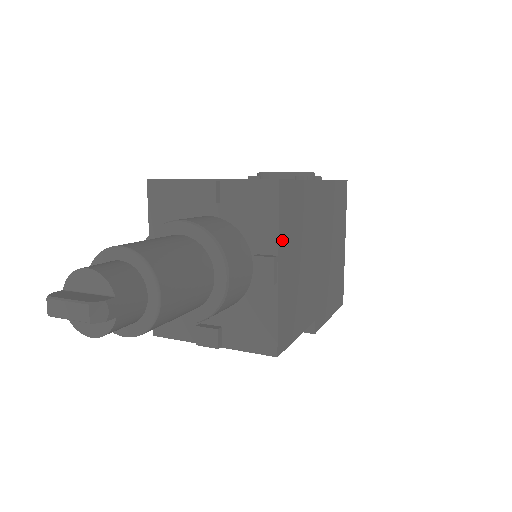
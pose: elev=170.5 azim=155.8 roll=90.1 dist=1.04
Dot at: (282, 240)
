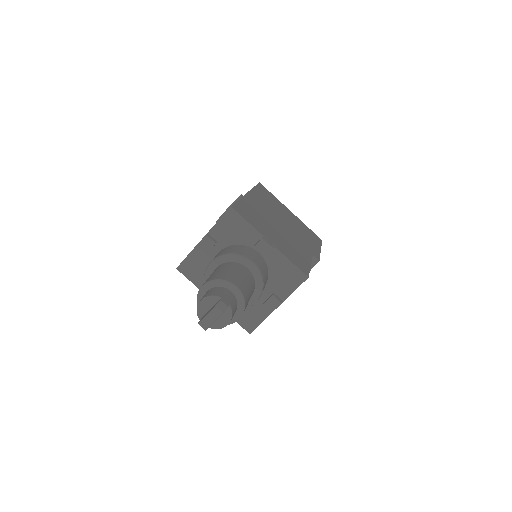
Dot at: (258, 229)
